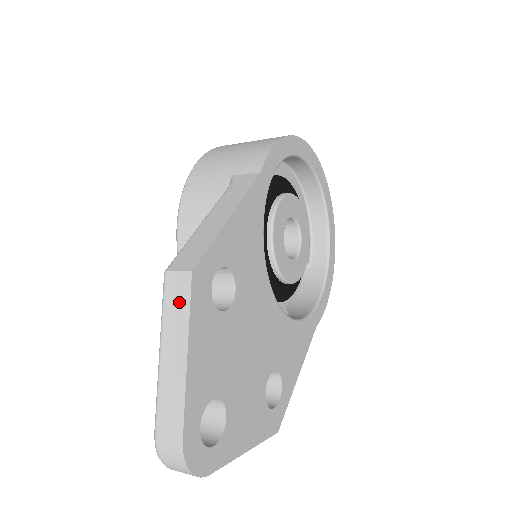
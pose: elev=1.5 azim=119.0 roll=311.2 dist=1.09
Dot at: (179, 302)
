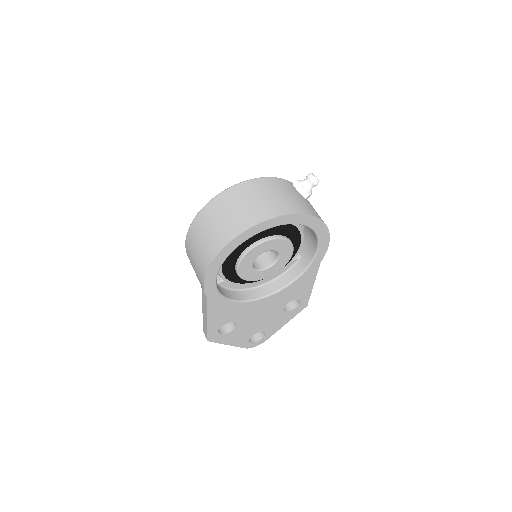
Dot at: occluded
